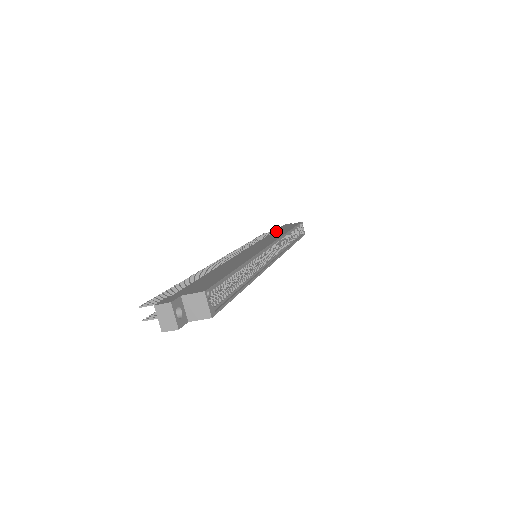
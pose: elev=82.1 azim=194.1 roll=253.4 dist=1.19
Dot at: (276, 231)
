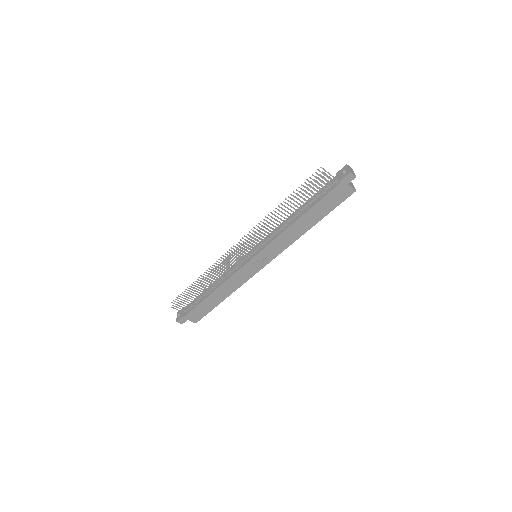
Dot at: occluded
